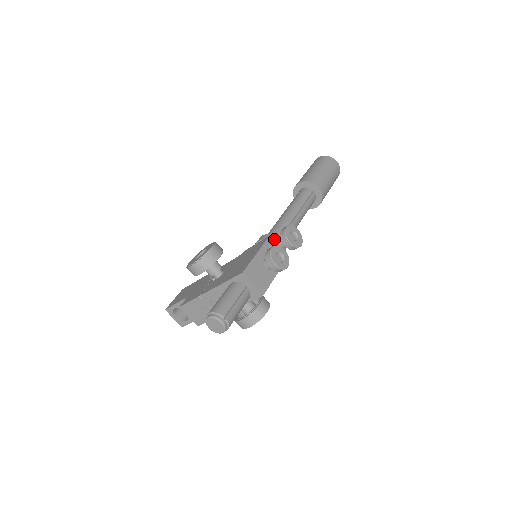
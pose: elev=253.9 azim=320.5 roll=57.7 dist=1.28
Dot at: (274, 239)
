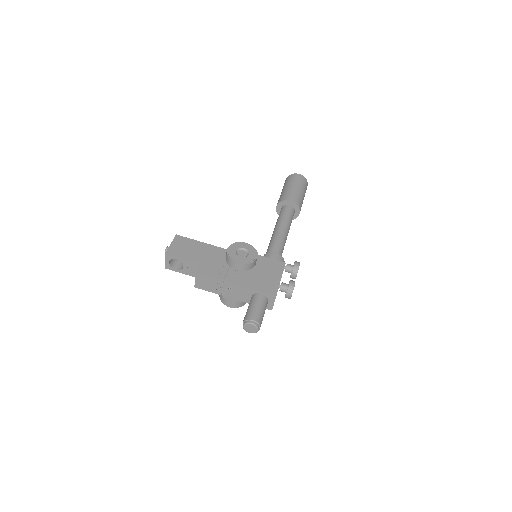
Dot at: occluded
